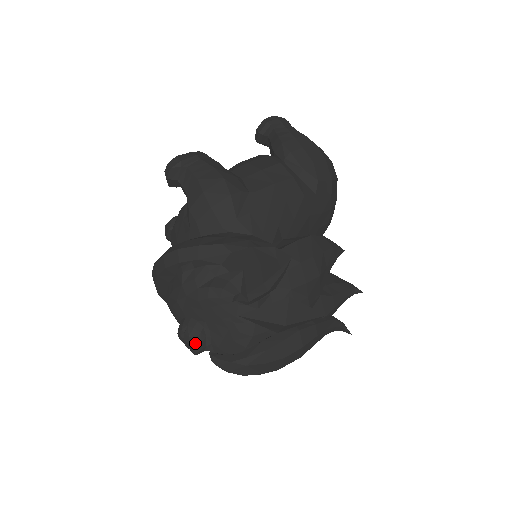
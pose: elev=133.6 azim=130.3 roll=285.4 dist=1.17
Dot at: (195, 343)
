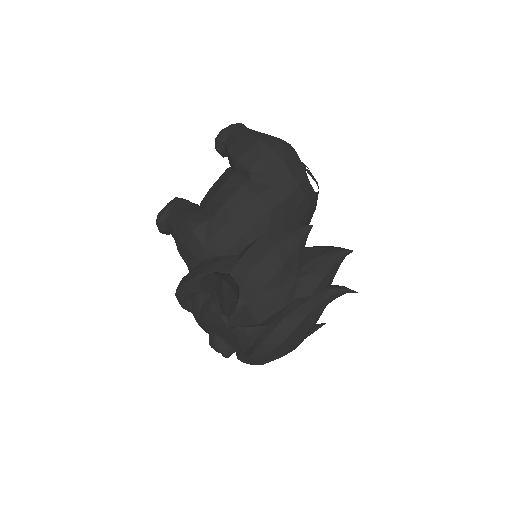
Dot at: (220, 351)
